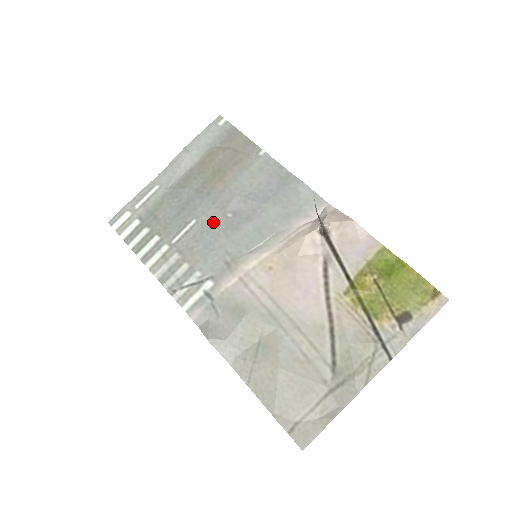
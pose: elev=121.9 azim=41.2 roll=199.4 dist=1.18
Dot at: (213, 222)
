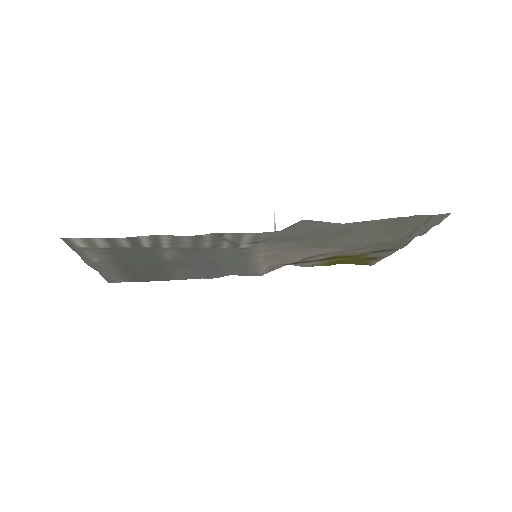
Dot at: (191, 261)
